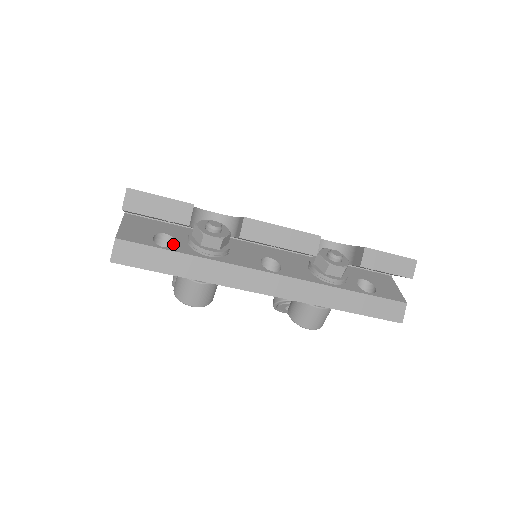
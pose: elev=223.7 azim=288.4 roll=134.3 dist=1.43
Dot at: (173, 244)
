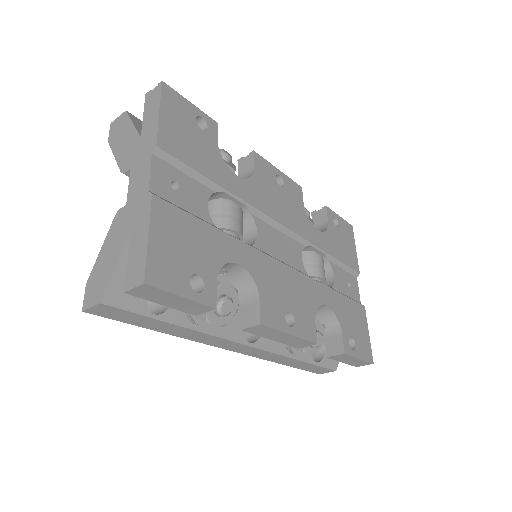
Dot at: occluded
